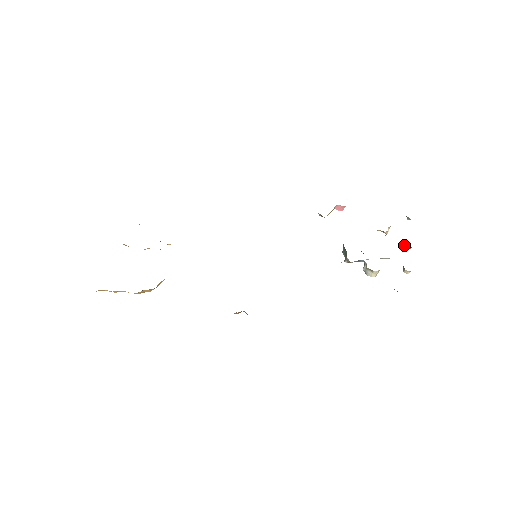
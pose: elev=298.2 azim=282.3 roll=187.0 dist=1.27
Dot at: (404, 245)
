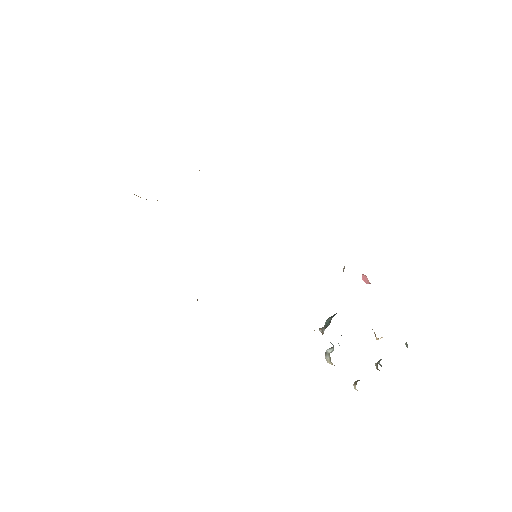
Dot at: (379, 362)
